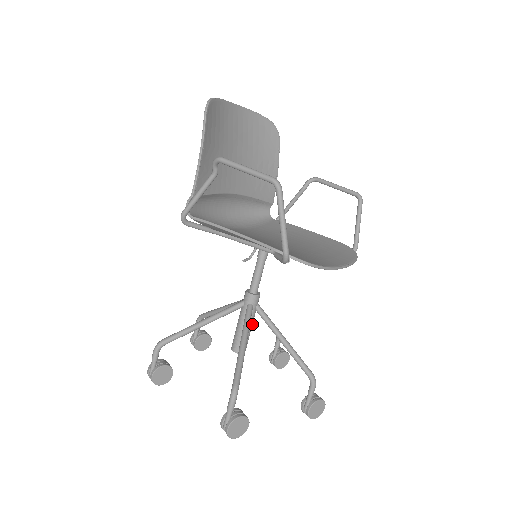
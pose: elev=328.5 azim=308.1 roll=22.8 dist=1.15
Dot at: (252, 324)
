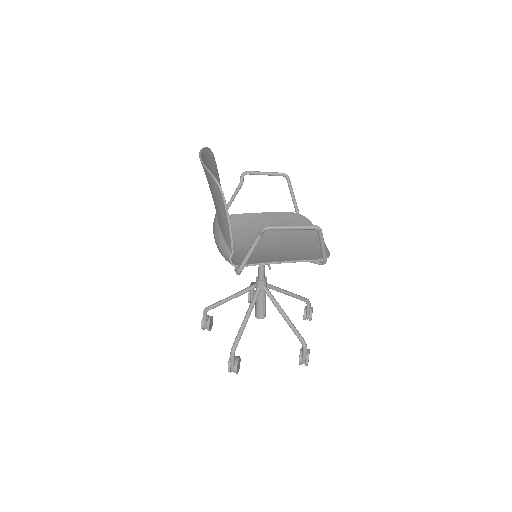
Dot at: occluded
